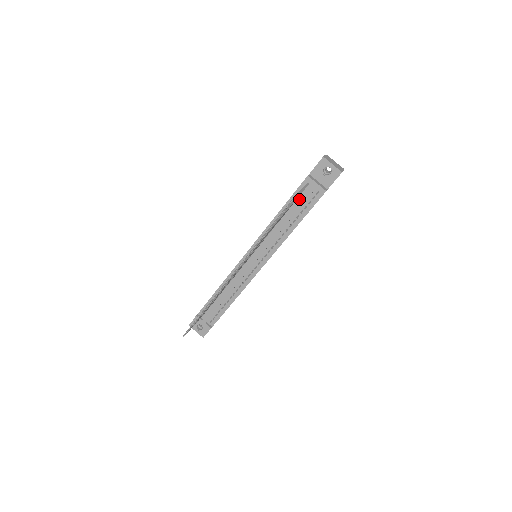
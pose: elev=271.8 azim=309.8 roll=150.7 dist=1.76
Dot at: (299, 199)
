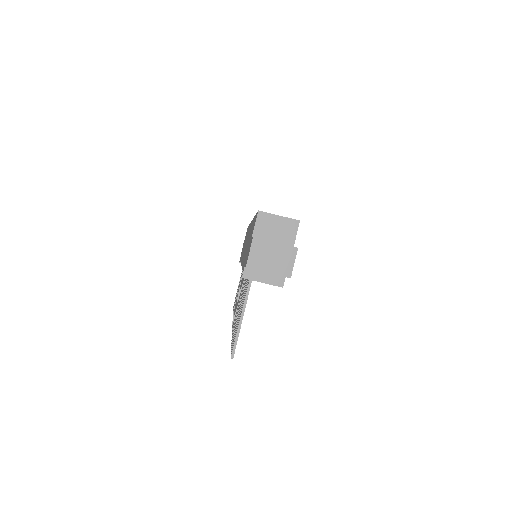
Dot at: occluded
